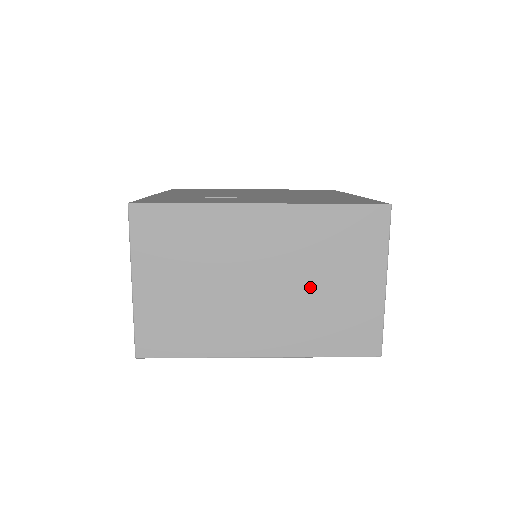
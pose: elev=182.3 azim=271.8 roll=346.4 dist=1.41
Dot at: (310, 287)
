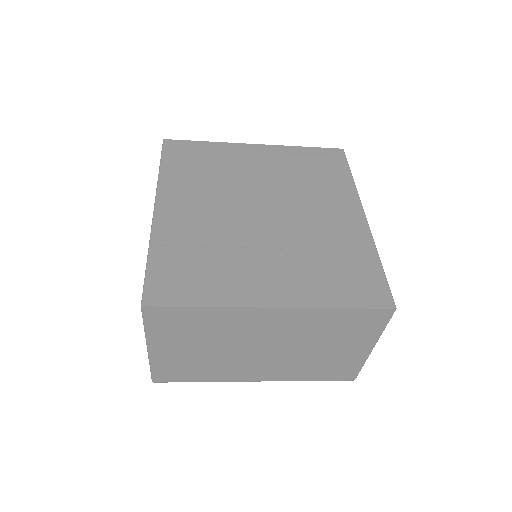
Dot at: (307, 351)
